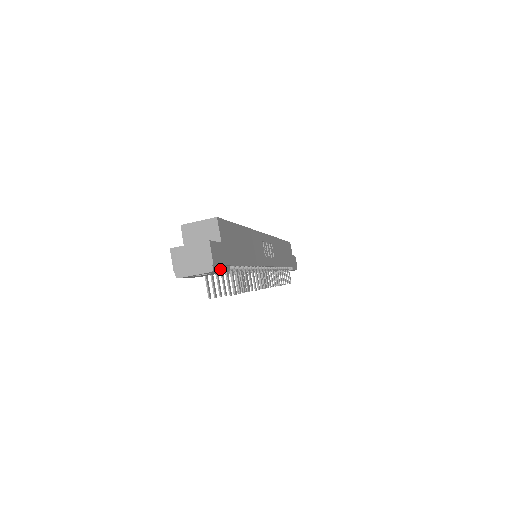
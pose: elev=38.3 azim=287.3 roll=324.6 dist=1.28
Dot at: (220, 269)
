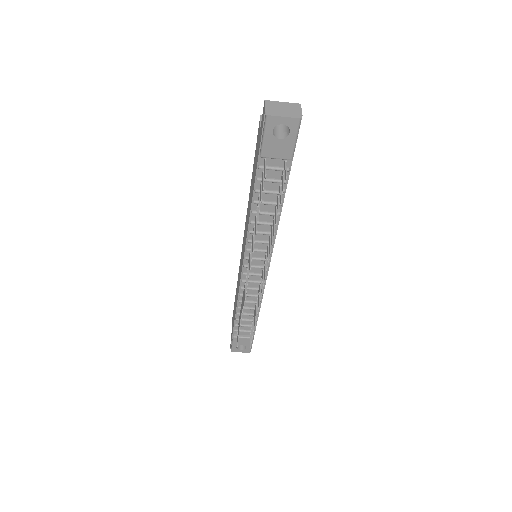
Dot at: occluded
